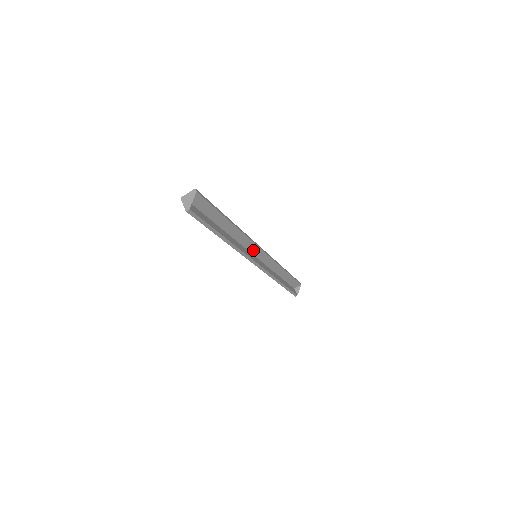
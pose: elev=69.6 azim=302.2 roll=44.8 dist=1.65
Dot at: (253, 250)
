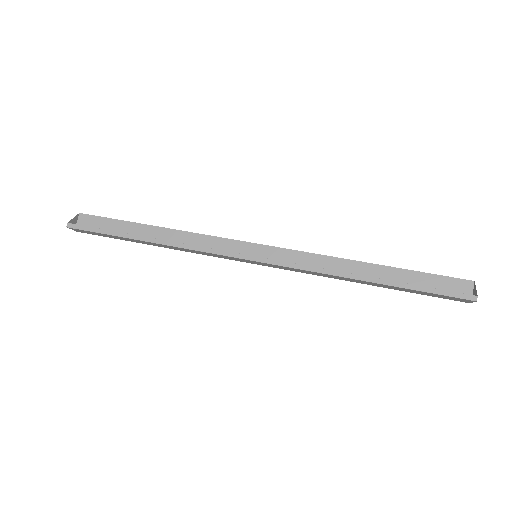
Dot at: (242, 251)
